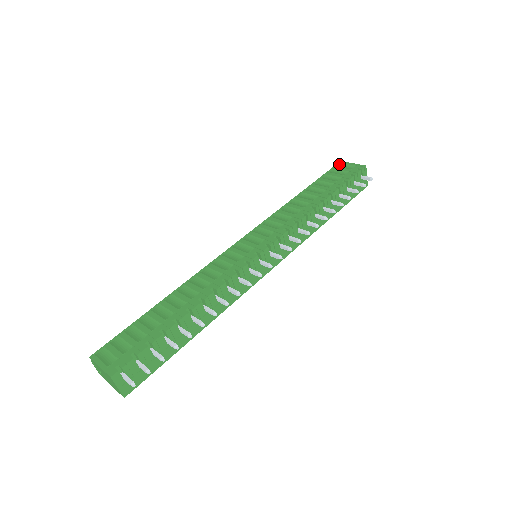
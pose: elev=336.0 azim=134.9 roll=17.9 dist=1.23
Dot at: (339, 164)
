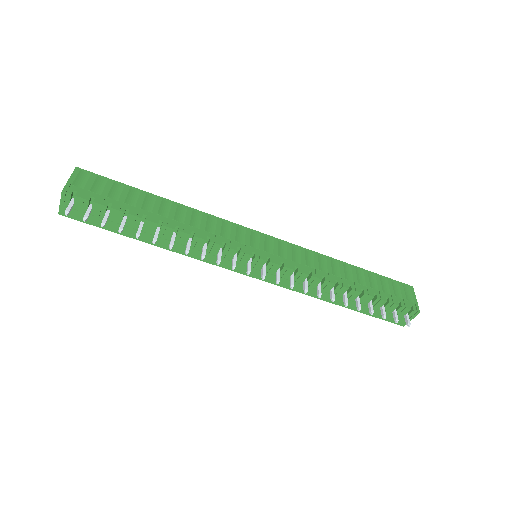
Dot at: (408, 286)
